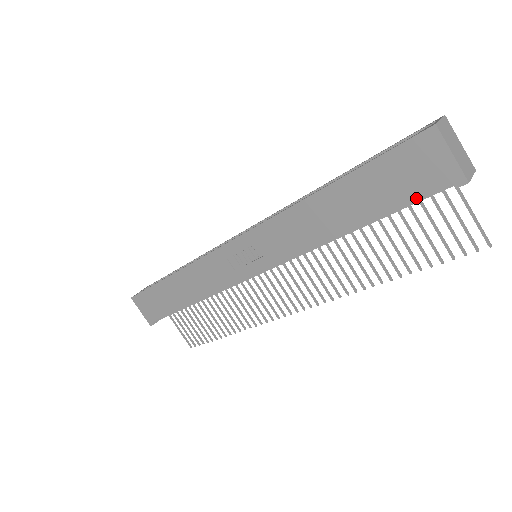
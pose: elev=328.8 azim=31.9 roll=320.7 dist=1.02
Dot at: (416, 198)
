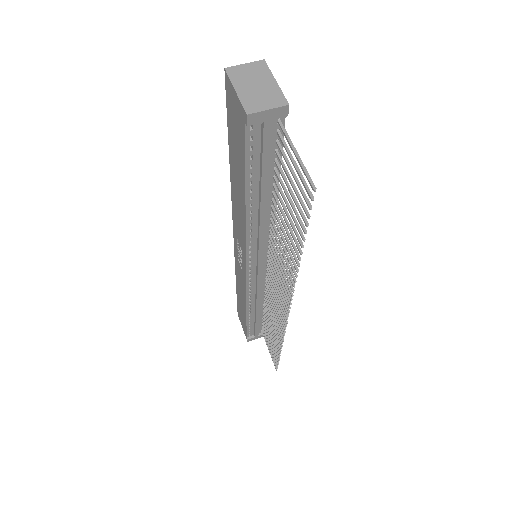
Dot at: (244, 149)
